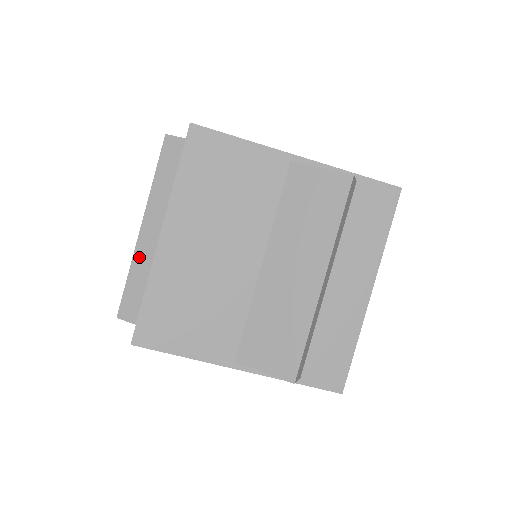
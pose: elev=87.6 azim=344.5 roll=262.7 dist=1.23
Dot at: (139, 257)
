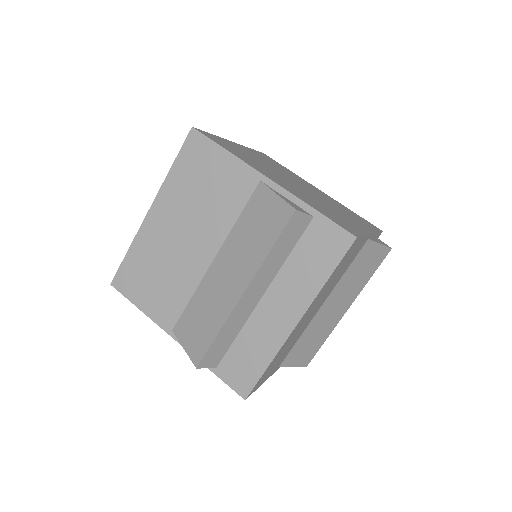
Dot at: (233, 319)
